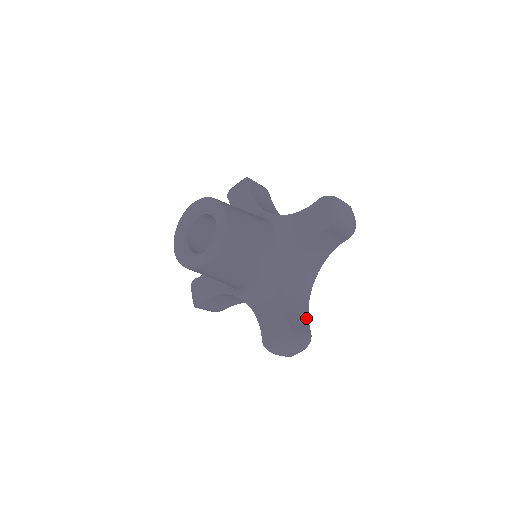
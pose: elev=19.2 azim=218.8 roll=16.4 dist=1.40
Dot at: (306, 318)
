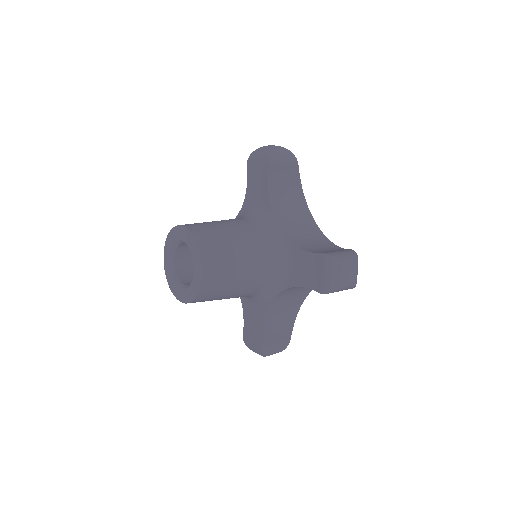
Dot at: (291, 323)
